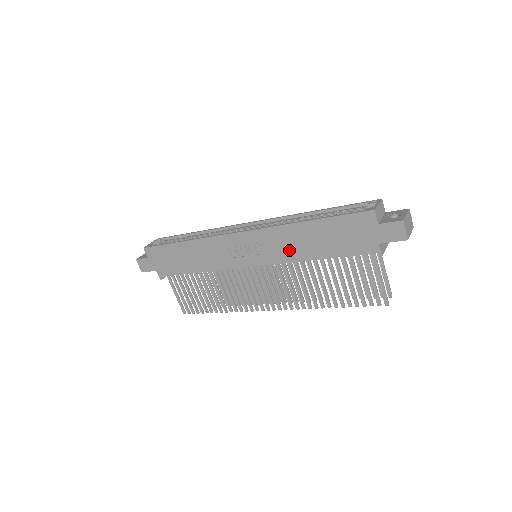
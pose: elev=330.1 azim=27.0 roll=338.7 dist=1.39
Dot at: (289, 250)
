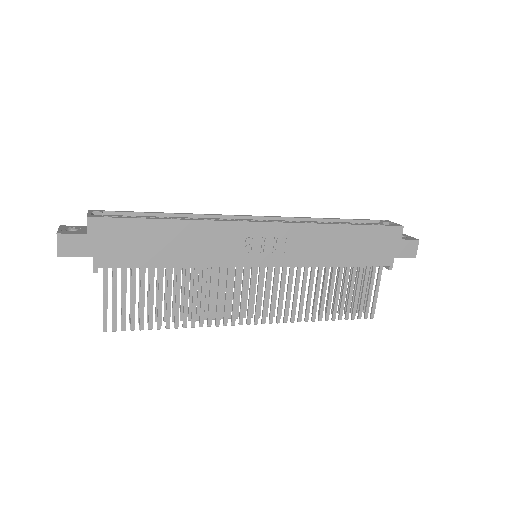
Dot at: (313, 252)
